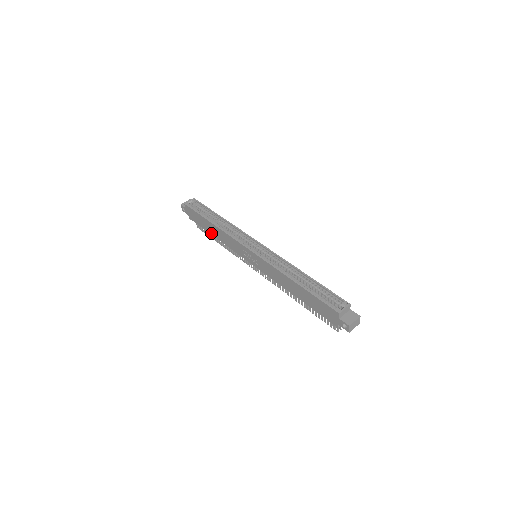
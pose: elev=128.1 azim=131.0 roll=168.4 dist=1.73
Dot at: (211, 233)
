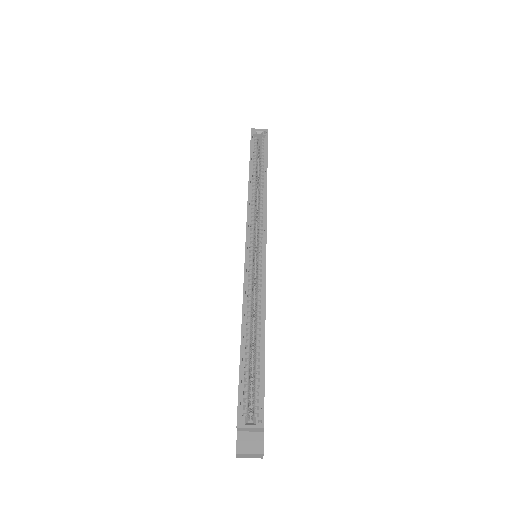
Dot at: occluded
